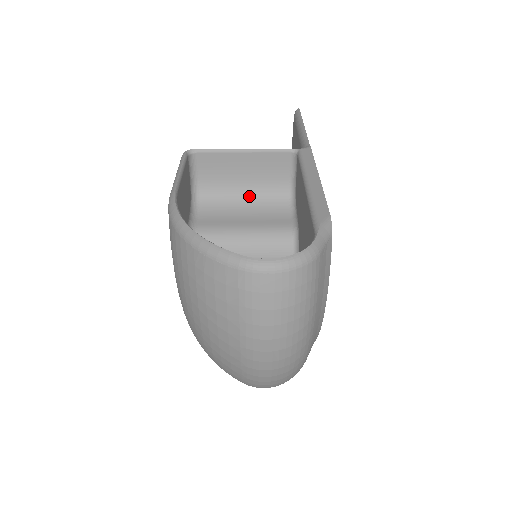
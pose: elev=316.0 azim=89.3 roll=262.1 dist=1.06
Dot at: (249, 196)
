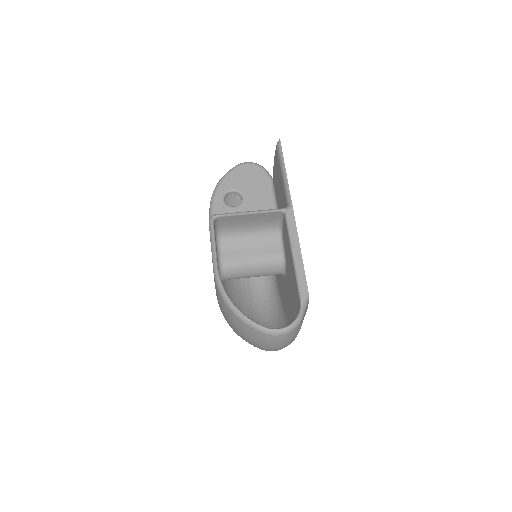
Dot at: (252, 232)
